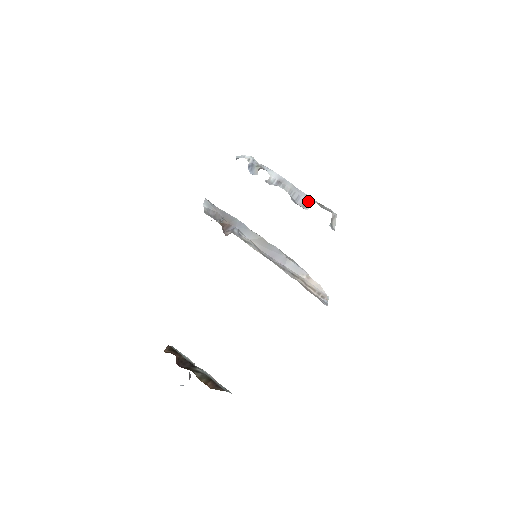
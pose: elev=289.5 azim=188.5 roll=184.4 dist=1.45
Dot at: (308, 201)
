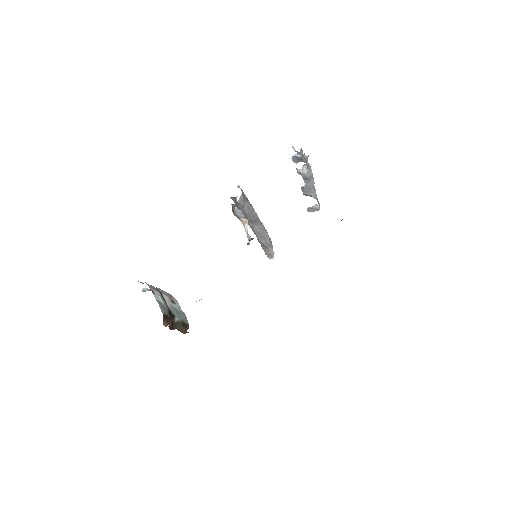
Dot at: (313, 197)
